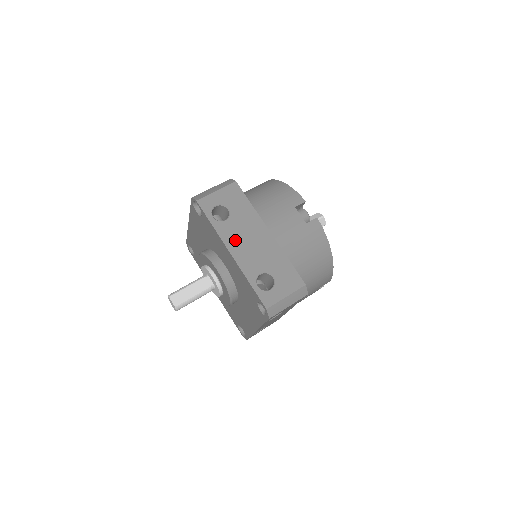
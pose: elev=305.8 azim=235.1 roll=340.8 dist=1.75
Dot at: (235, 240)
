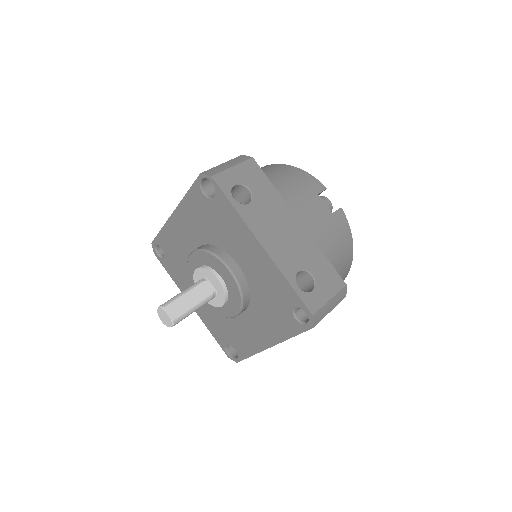
Dot at: (264, 229)
